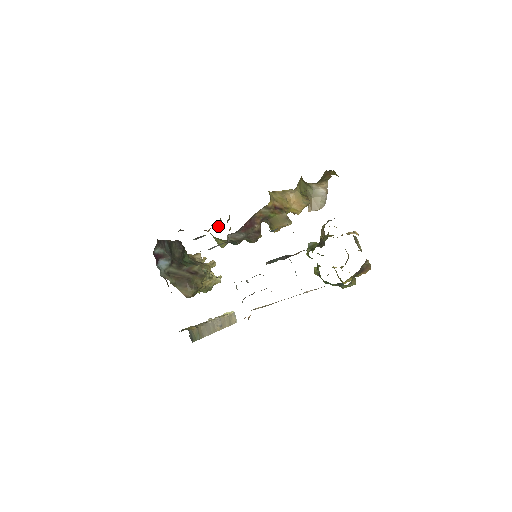
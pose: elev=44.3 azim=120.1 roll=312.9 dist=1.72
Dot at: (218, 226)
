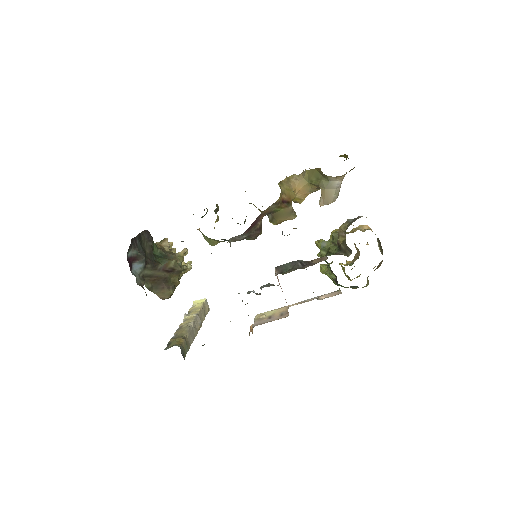
Dot at: (202, 217)
